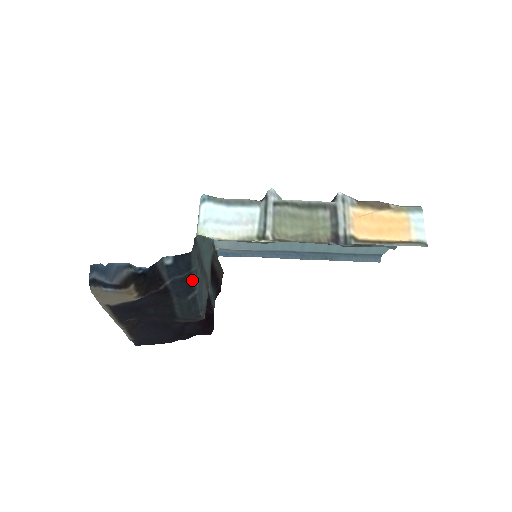
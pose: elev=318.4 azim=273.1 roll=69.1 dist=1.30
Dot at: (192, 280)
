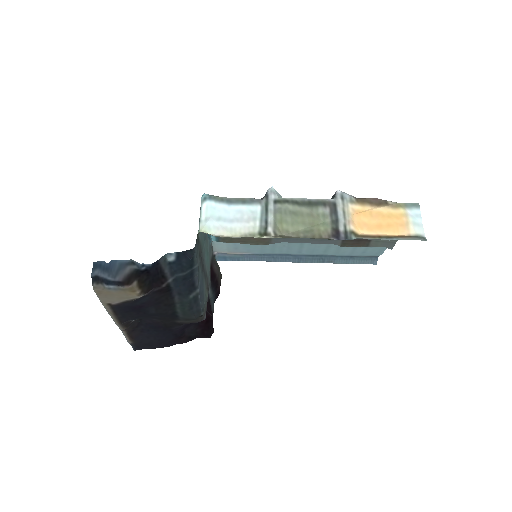
Dot at: (194, 278)
